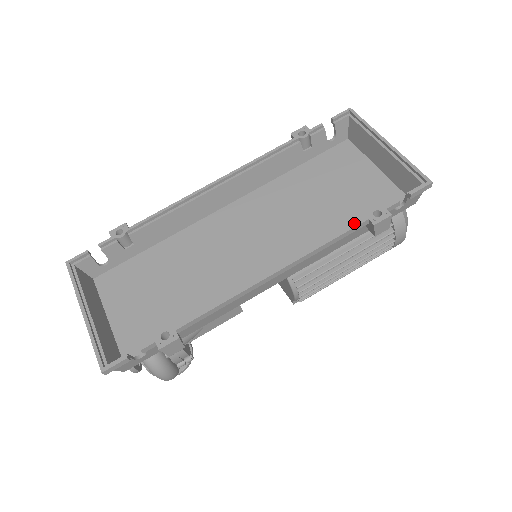
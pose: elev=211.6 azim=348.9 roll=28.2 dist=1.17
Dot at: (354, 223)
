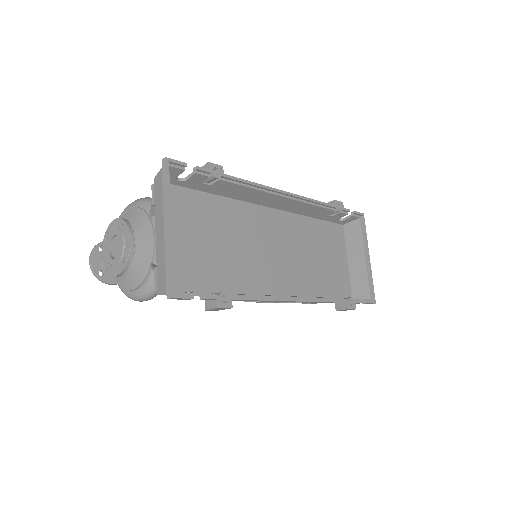
Dot at: (339, 298)
